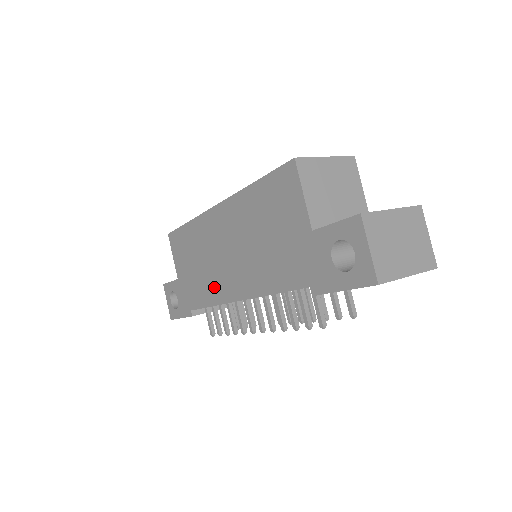
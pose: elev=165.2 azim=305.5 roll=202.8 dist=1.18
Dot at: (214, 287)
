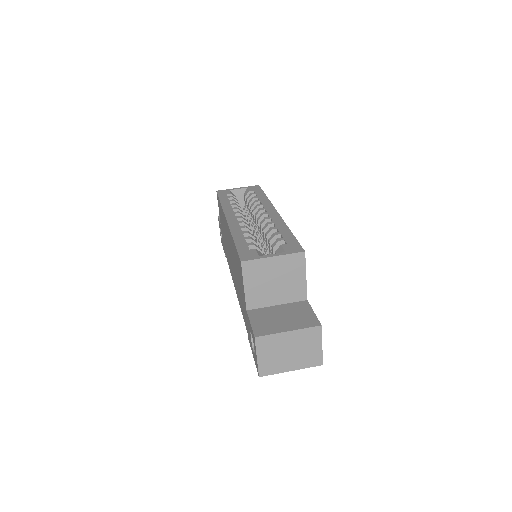
Dot at: (229, 261)
